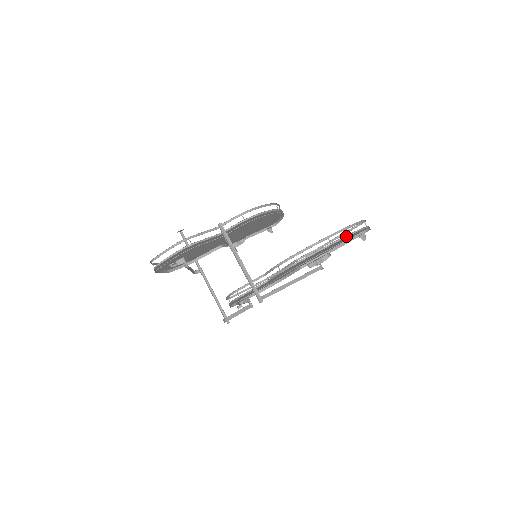
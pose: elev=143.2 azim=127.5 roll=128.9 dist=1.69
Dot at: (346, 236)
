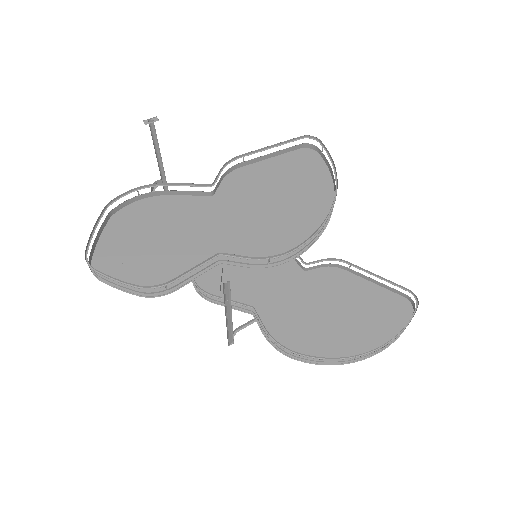
Dot at: (378, 350)
